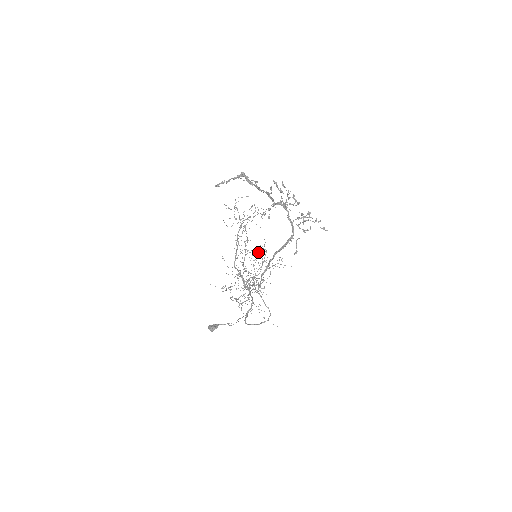
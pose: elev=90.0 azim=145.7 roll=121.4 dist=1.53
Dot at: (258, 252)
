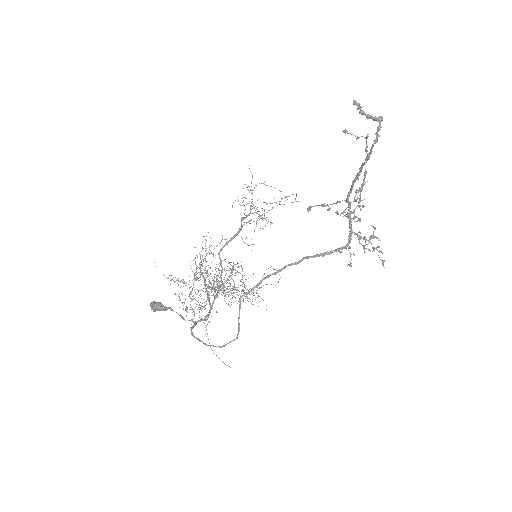
Dot at: occluded
